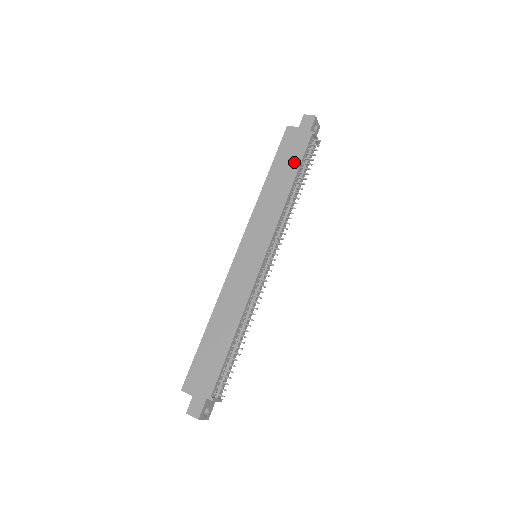
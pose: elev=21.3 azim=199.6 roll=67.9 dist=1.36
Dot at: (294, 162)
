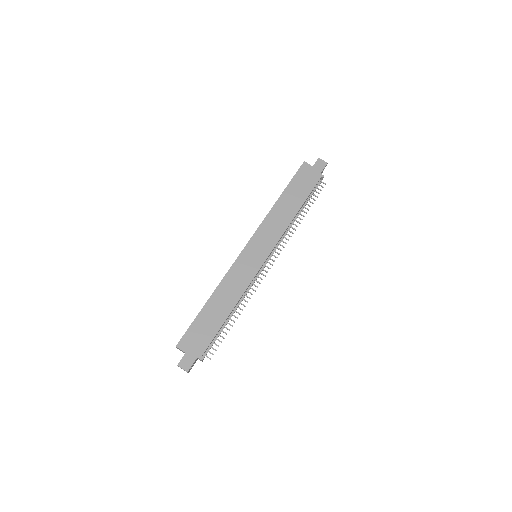
Dot at: (304, 193)
